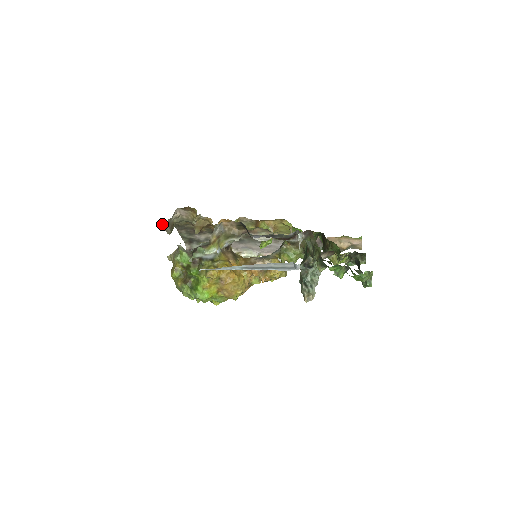
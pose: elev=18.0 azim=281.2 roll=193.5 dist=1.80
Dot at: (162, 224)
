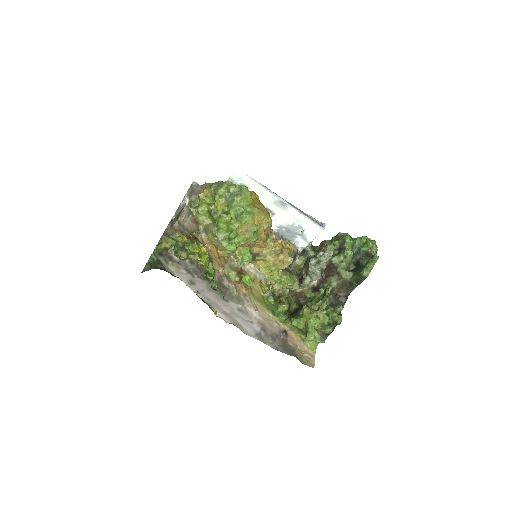
Dot at: (184, 200)
